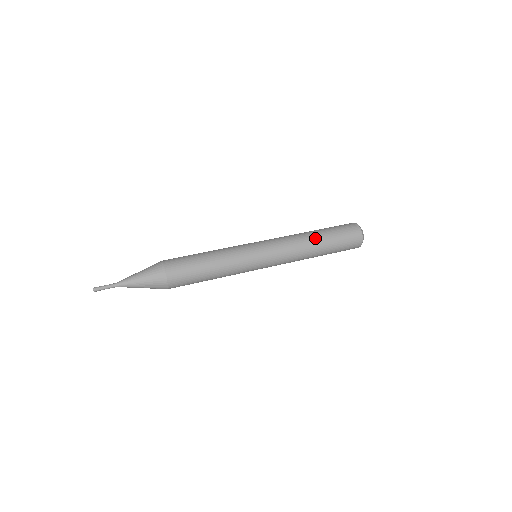
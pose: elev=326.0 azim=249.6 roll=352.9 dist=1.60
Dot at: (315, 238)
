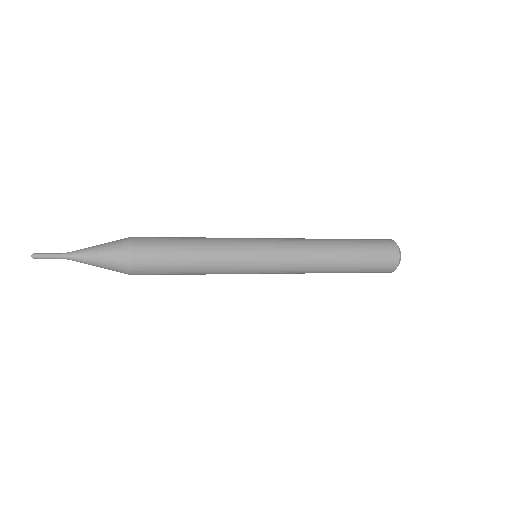
Dot at: (335, 242)
